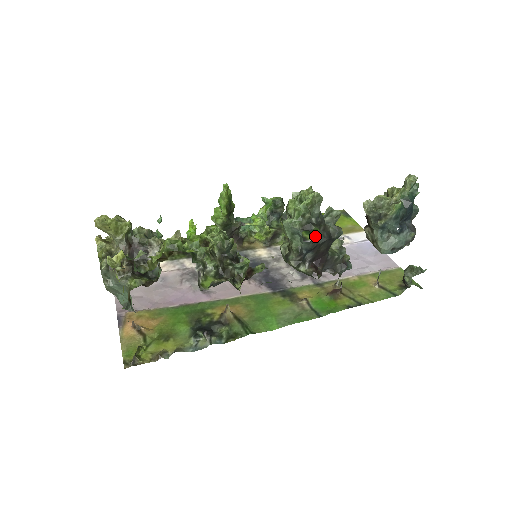
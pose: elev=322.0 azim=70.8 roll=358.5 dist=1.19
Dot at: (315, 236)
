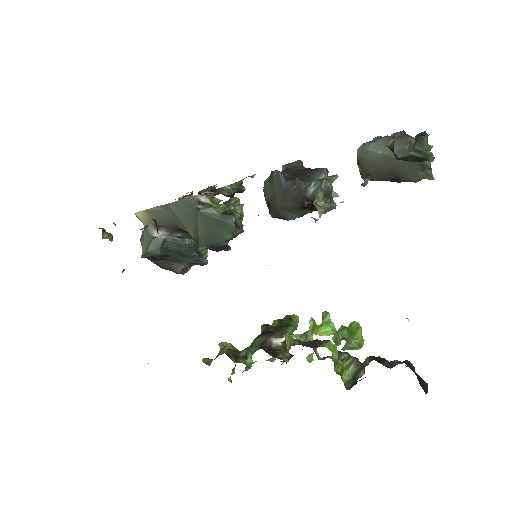
Dot at: occluded
